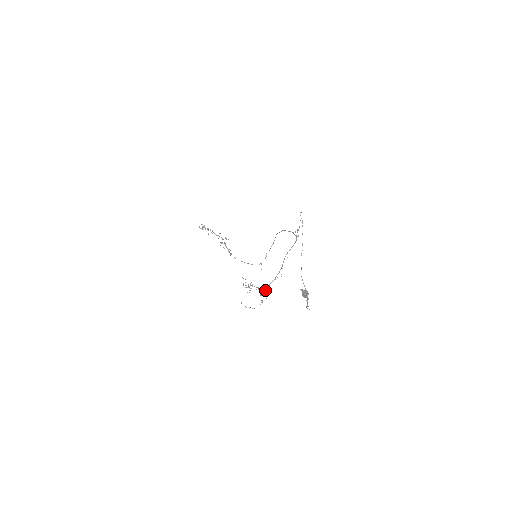
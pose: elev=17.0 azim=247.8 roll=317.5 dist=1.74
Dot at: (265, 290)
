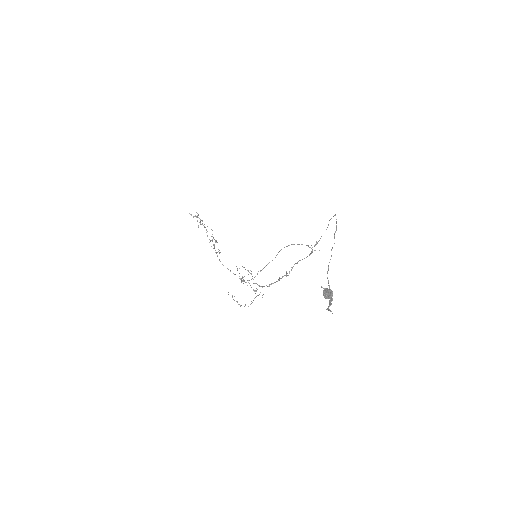
Dot at: occluded
